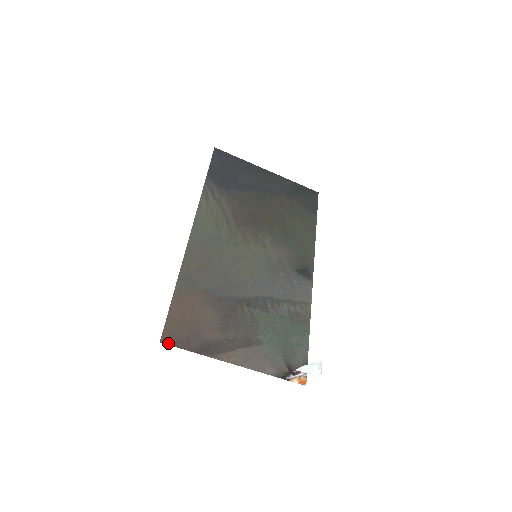
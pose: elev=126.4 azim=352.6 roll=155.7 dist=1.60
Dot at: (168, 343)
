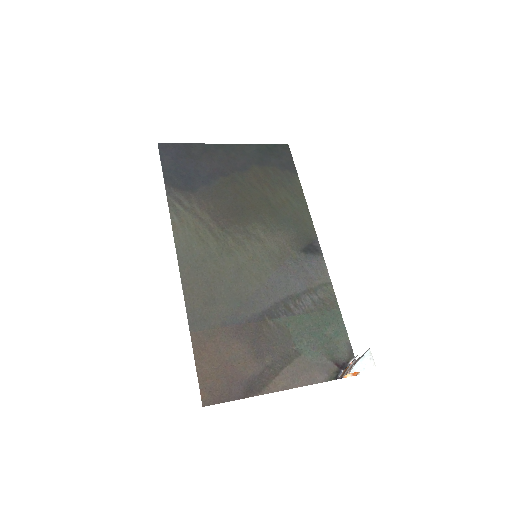
Dot at: (211, 403)
